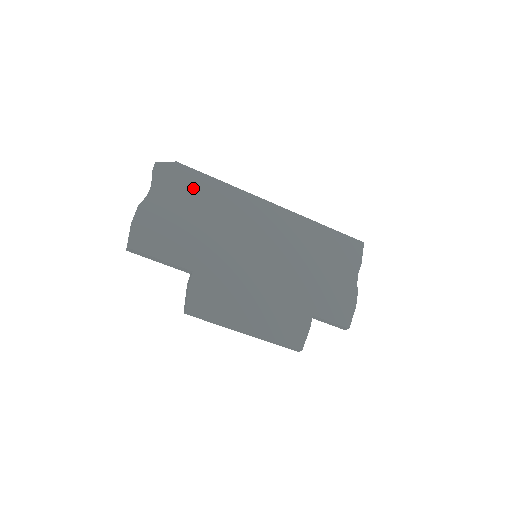
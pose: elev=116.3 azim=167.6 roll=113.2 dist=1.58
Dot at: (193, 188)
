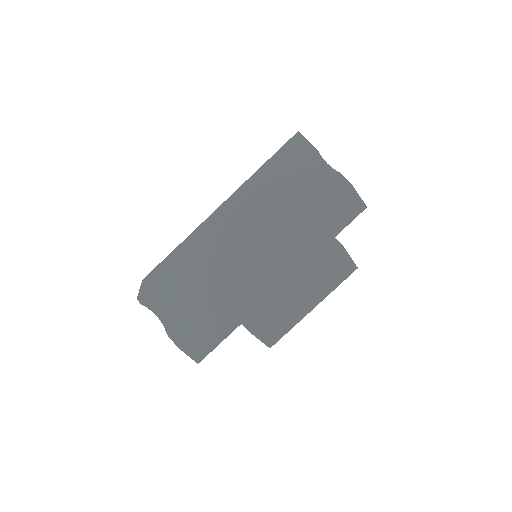
Dot at: (171, 279)
